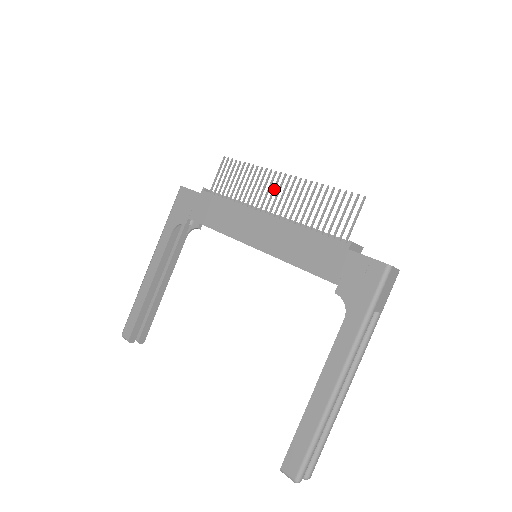
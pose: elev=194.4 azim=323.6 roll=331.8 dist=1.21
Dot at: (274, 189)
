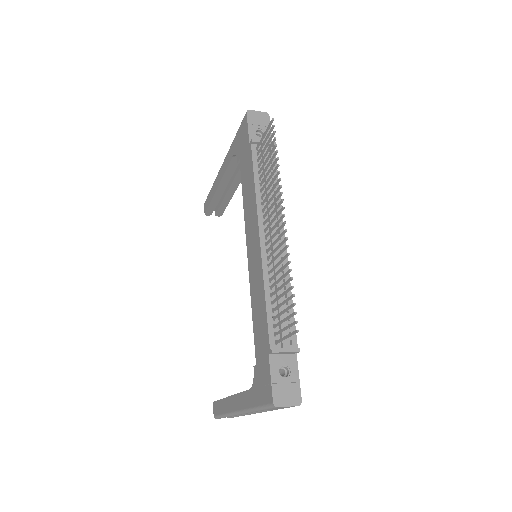
Dot at: (275, 218)
